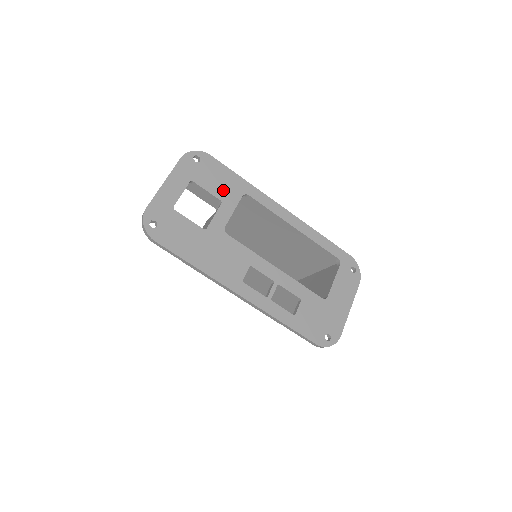
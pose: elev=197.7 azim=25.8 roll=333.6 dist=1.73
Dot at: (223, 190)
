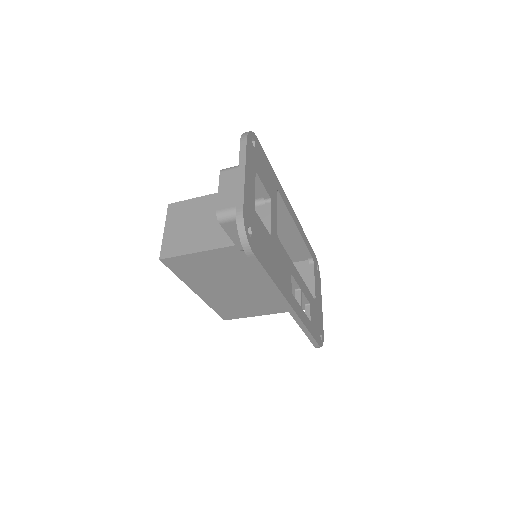
Dot at: (269, 185)
